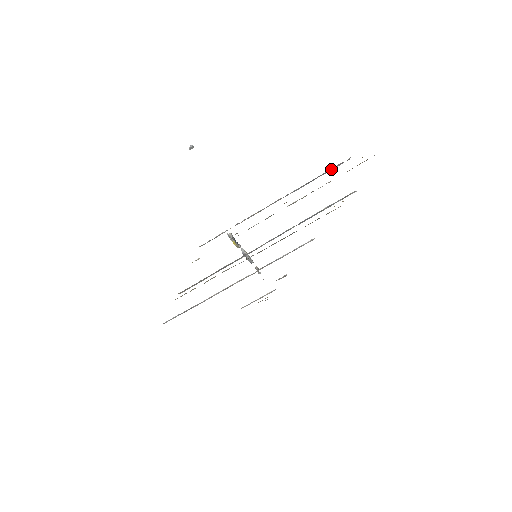
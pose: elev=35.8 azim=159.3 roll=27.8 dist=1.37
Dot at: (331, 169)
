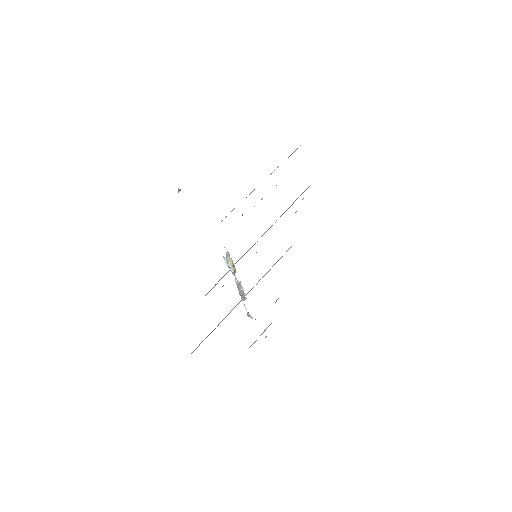
Dot at: (292, 153)
